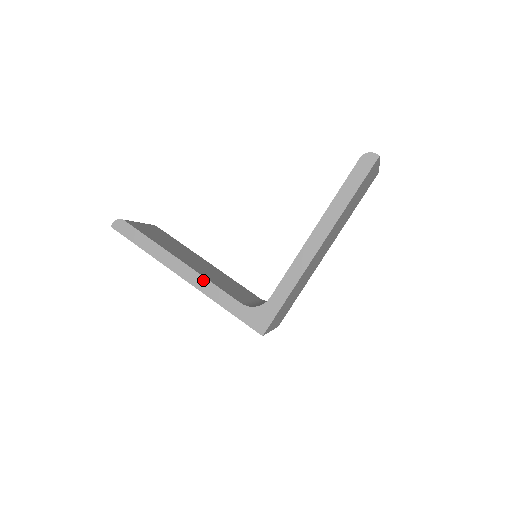
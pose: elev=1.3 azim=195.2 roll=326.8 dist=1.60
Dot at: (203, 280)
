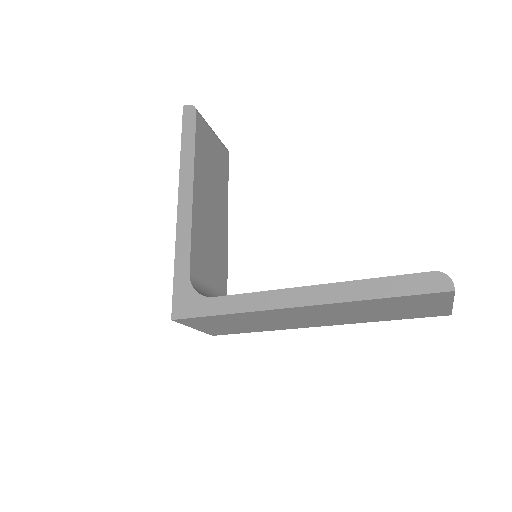
Dot at: (188, 221)
